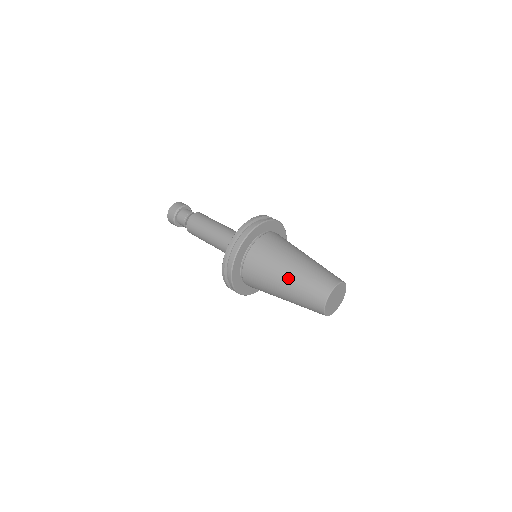
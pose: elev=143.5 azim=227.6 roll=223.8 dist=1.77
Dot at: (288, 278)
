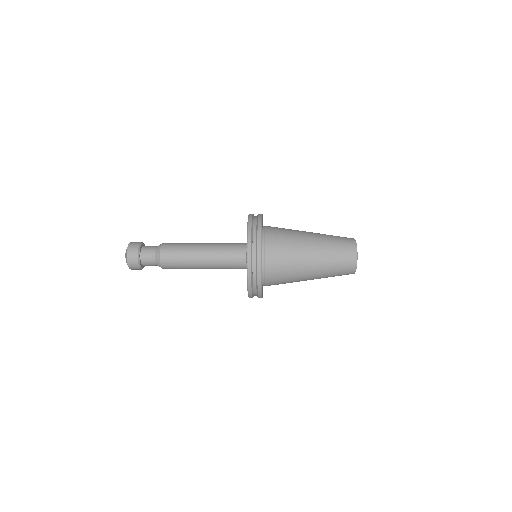
Dot at: occluded
